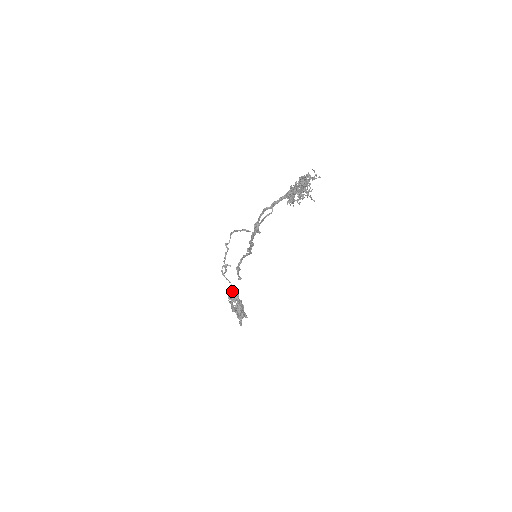
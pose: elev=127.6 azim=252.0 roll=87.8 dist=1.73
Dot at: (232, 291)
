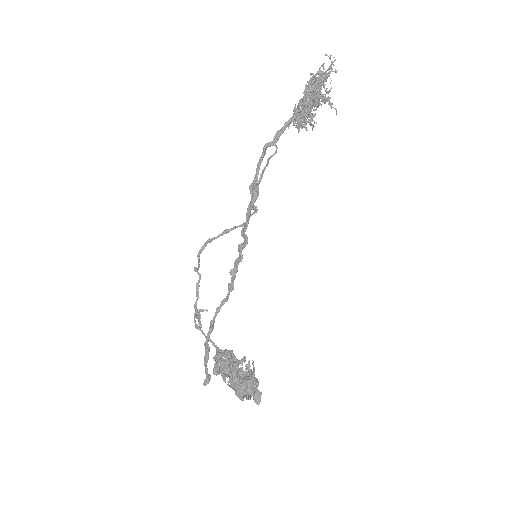
Dot at: (221, 352)
